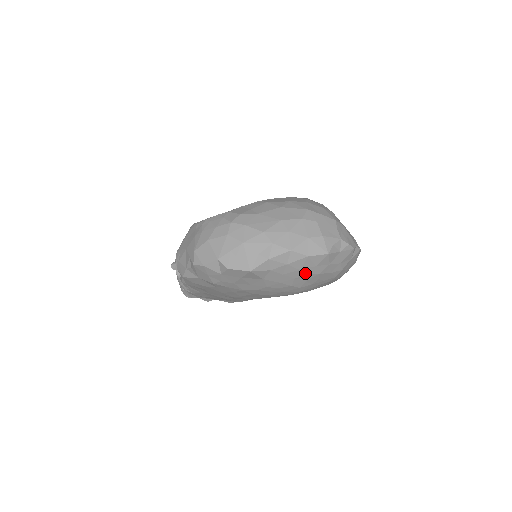
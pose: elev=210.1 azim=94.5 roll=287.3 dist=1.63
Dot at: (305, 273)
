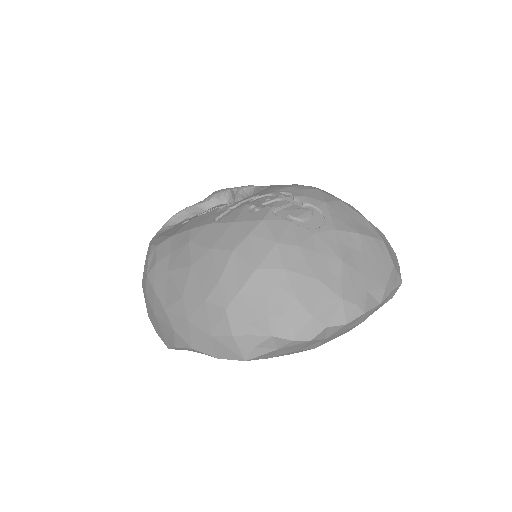
Dot at: occluded
